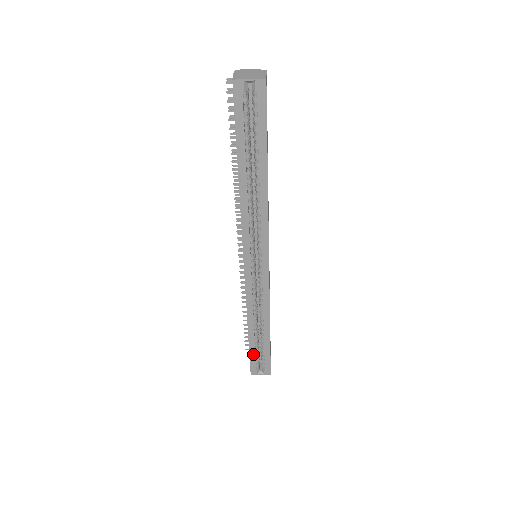
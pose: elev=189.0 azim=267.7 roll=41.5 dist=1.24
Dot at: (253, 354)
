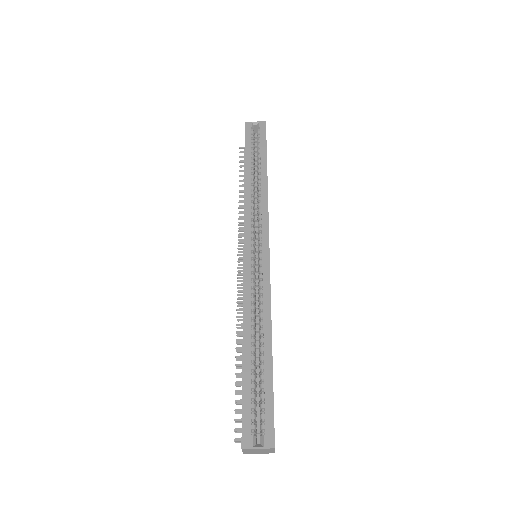
Dot at: (247, 394)
